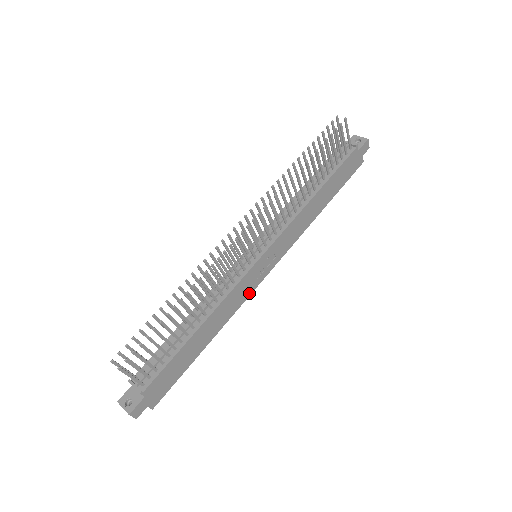
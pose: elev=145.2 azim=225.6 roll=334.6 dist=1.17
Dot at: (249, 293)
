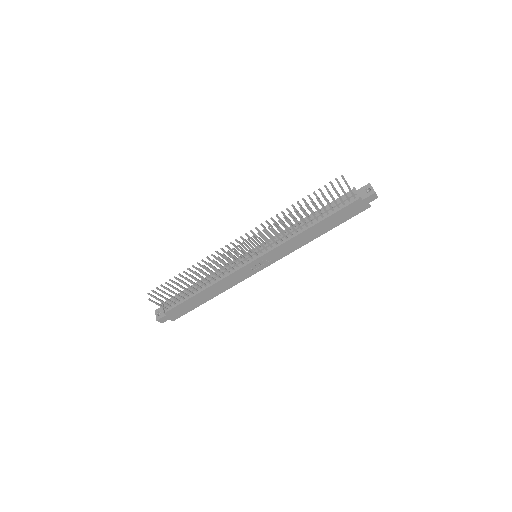
Dot at: (247, 277)
